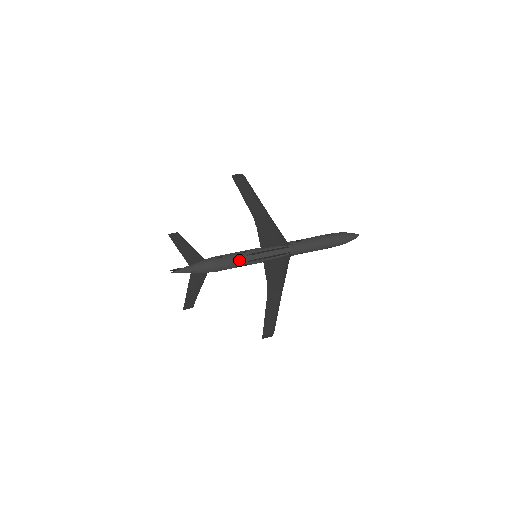
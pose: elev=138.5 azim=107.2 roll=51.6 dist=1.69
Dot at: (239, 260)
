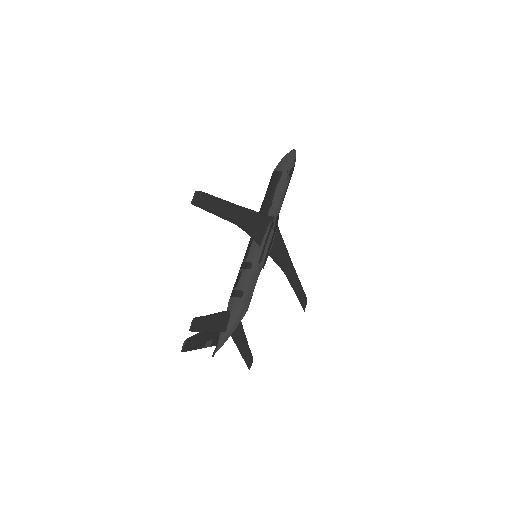
Dot at: (256, 277)
